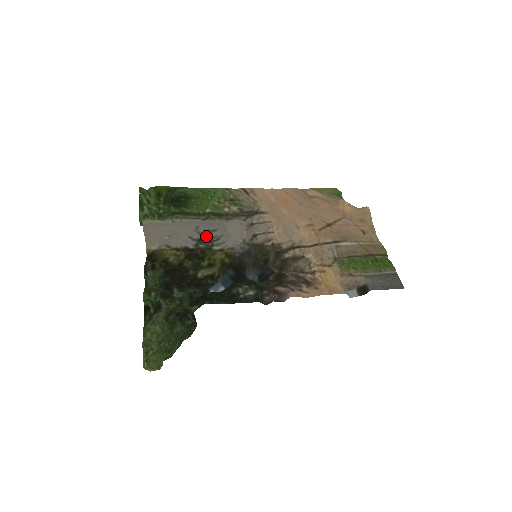
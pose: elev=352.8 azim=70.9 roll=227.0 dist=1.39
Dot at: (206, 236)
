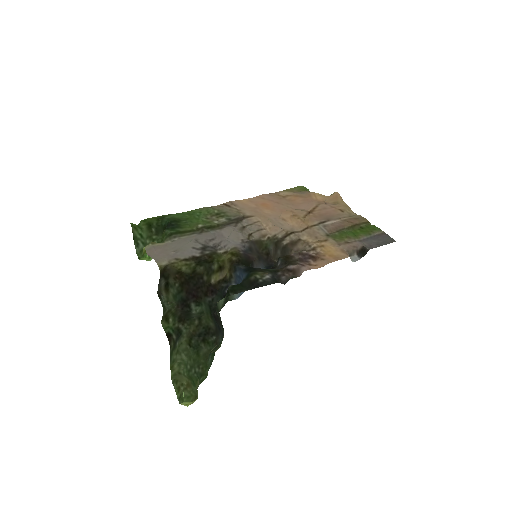
Dot at: (207, 245)
